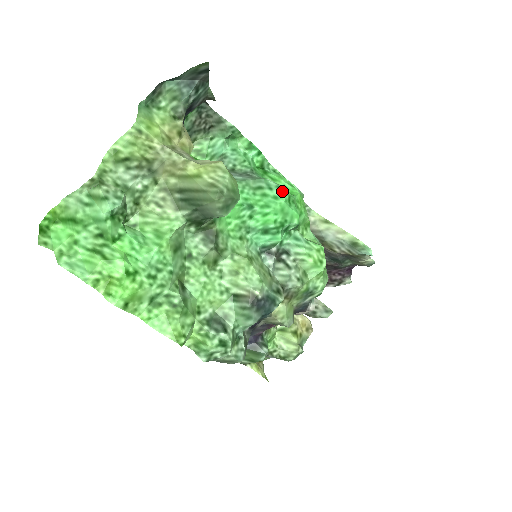
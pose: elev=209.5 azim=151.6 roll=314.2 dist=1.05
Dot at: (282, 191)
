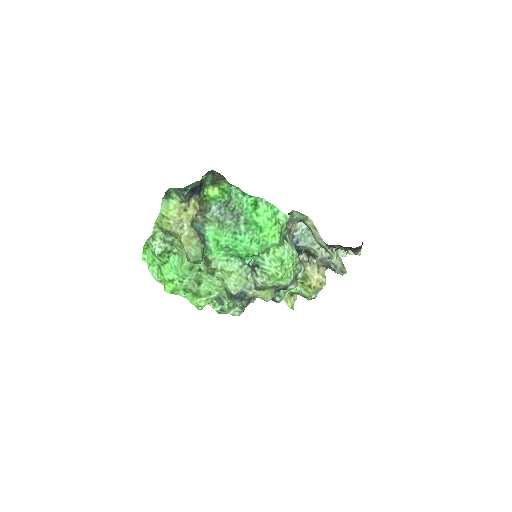
Dot at: (246, 236)
